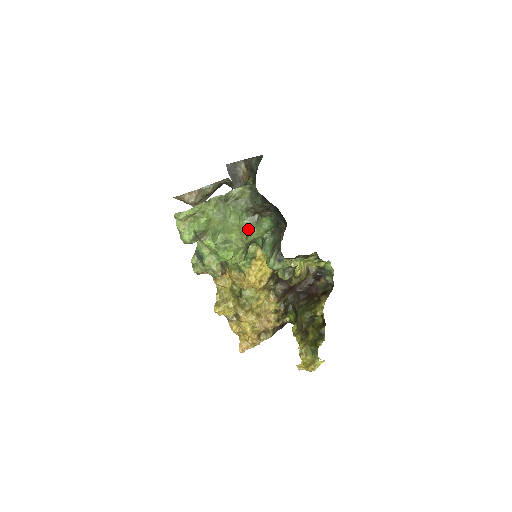
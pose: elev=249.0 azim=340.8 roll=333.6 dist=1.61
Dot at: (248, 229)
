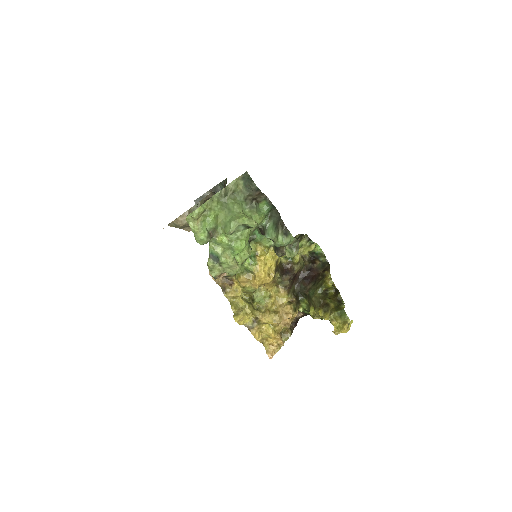
Dot at: (251, 216)
